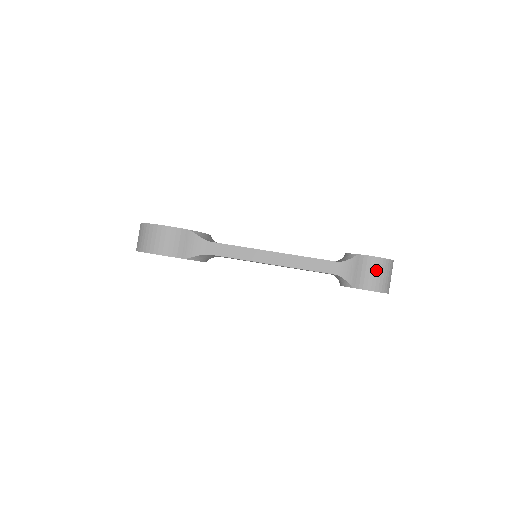
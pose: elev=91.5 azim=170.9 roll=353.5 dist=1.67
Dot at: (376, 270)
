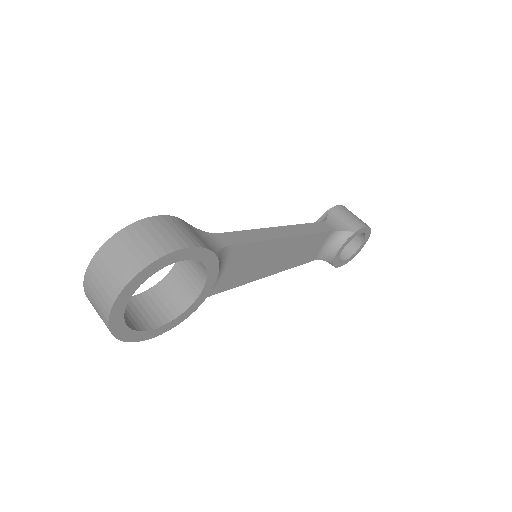
Dot at: (352, 213)
